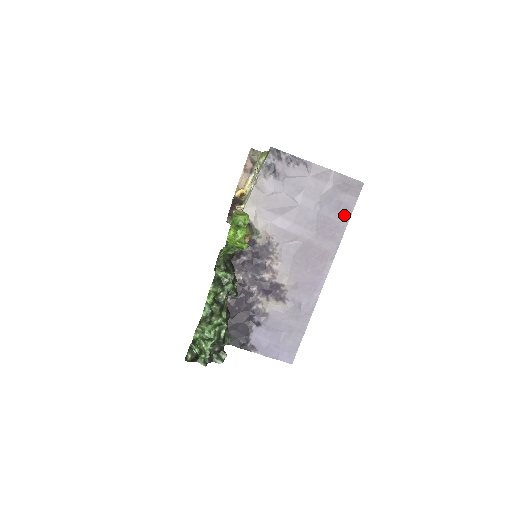
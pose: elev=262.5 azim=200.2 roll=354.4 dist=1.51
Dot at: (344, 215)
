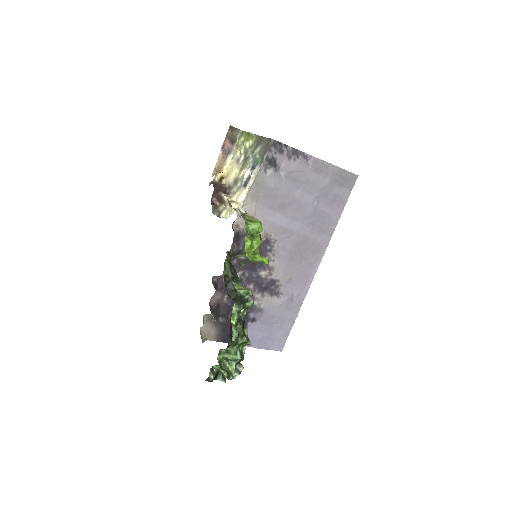
Dot at: (338, 208)
